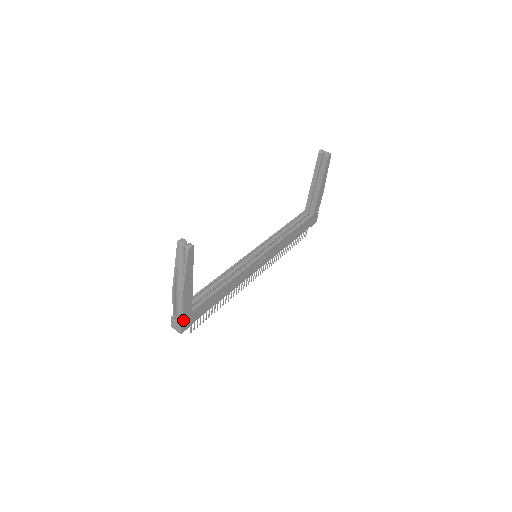
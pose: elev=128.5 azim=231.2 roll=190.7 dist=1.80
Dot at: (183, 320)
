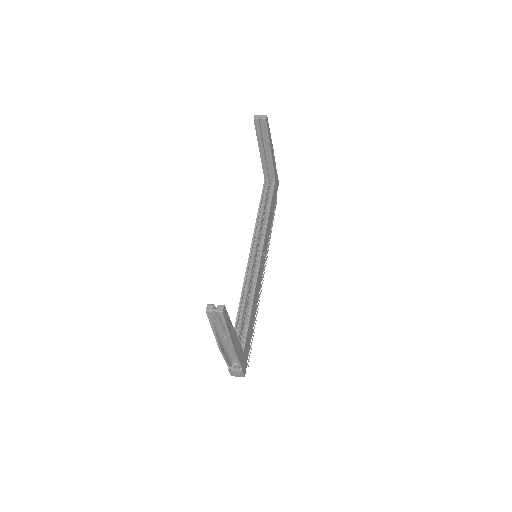
Dot at: (241, 366)
